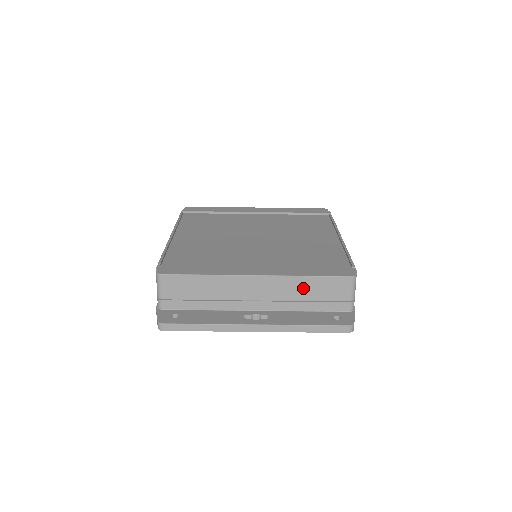
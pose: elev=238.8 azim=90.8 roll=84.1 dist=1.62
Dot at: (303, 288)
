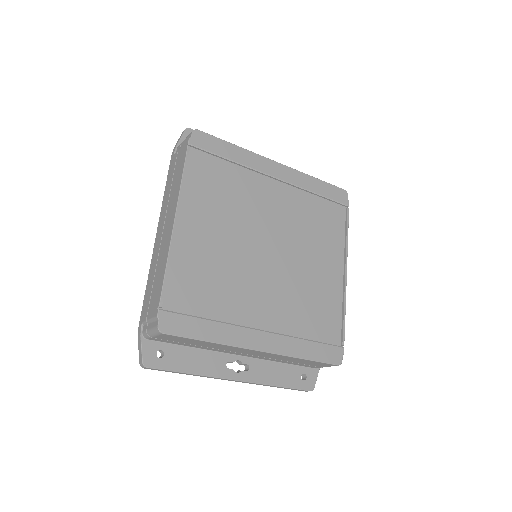
Dot at: (292, 360)
